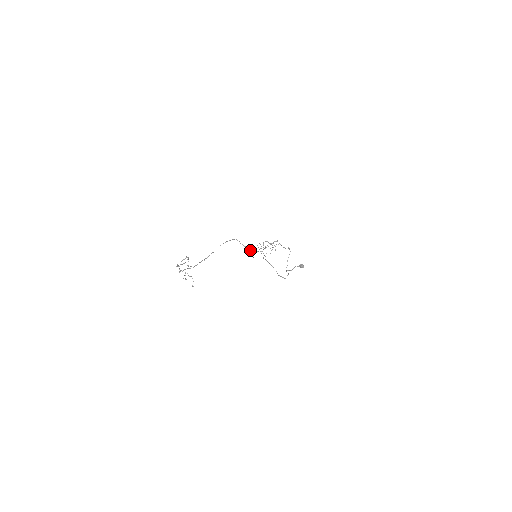
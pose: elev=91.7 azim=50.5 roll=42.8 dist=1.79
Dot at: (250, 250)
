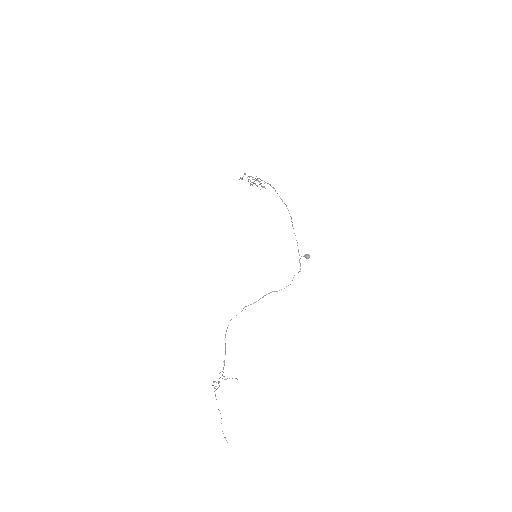
Dot at: occluded
